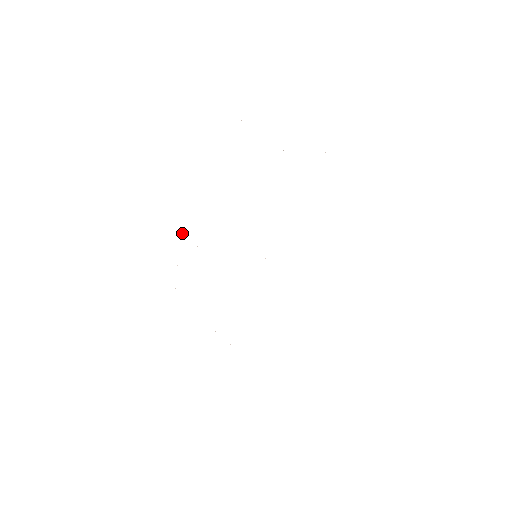
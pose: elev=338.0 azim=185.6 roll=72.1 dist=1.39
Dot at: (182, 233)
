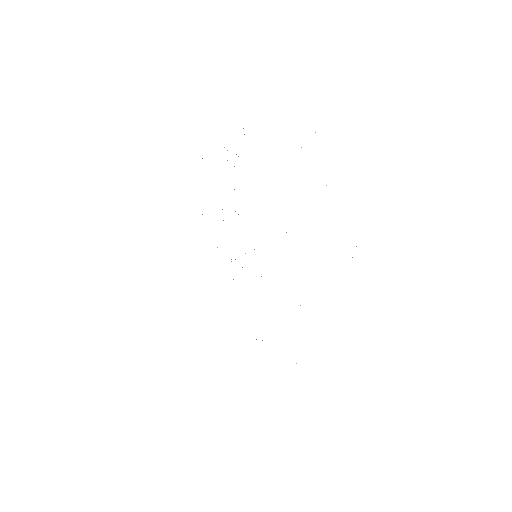
Dot at: occluded
